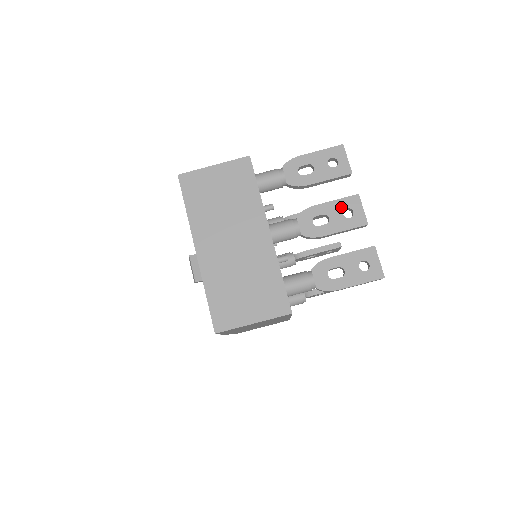
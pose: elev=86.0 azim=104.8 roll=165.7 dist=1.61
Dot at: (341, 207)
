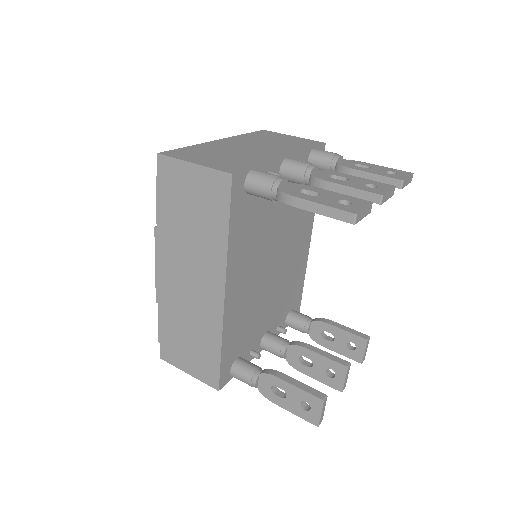
Dot at: (368, 182)
